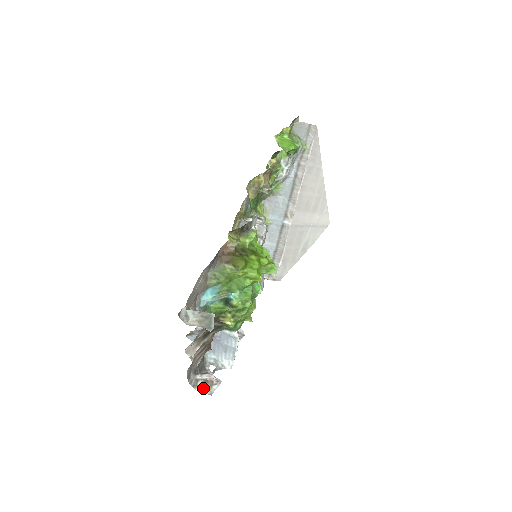
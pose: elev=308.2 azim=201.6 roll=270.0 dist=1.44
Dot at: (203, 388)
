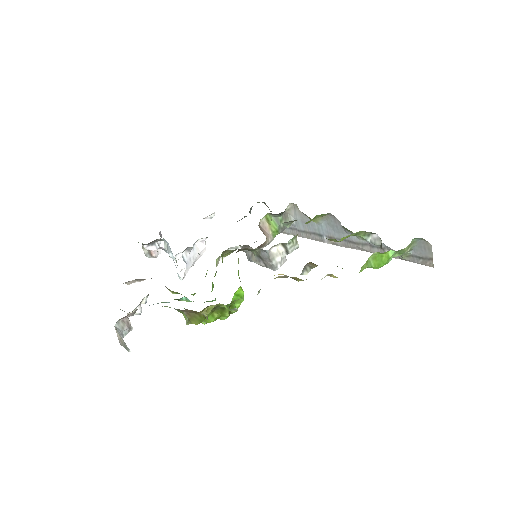
Dot at: occluded
